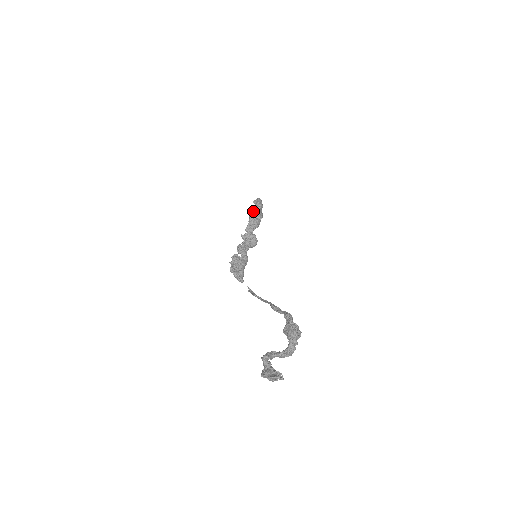
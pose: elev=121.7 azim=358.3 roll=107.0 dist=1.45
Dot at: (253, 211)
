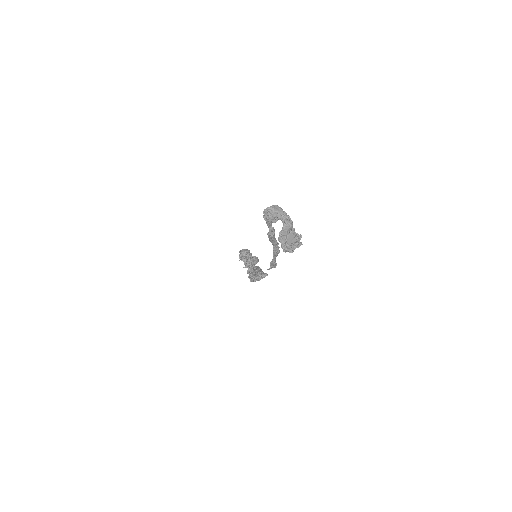
Dot at: (239, 255)
